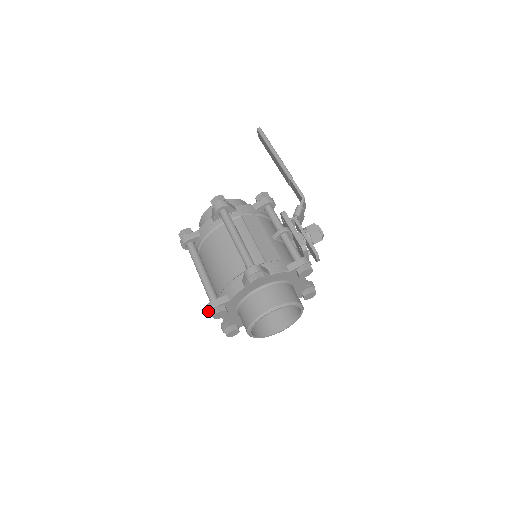
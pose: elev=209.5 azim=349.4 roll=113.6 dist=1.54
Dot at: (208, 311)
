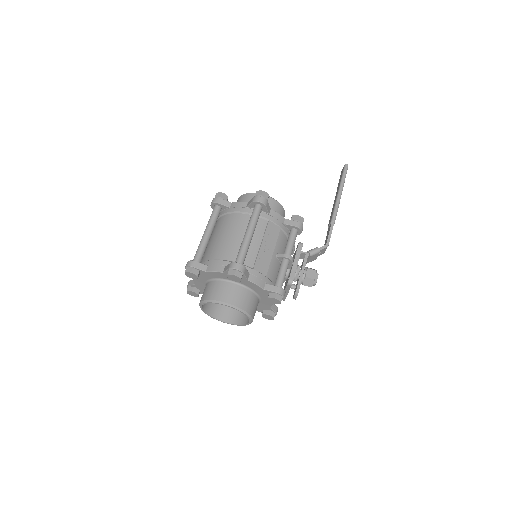
Dot at: (186, 265)
